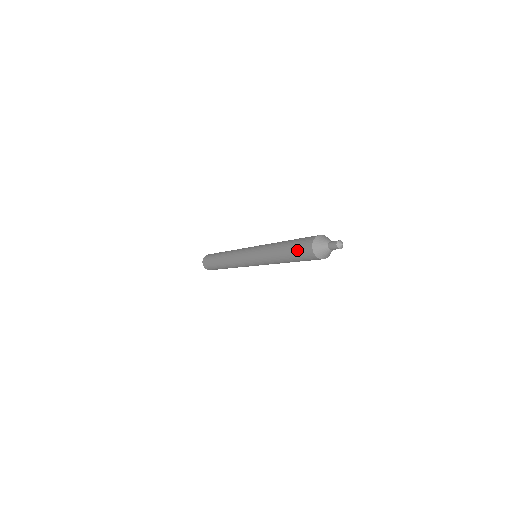
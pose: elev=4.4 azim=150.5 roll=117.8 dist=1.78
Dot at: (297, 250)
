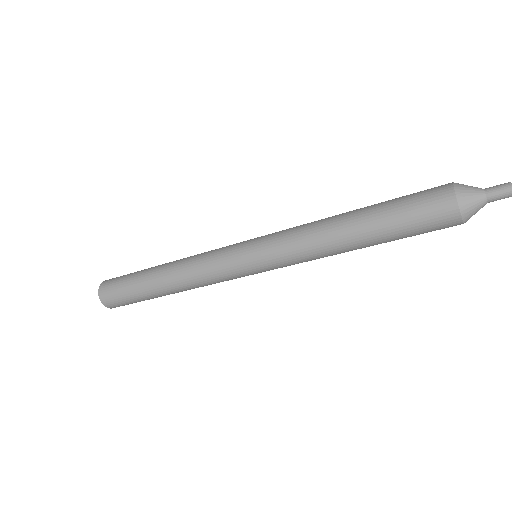
Dot at: (407, 197)
